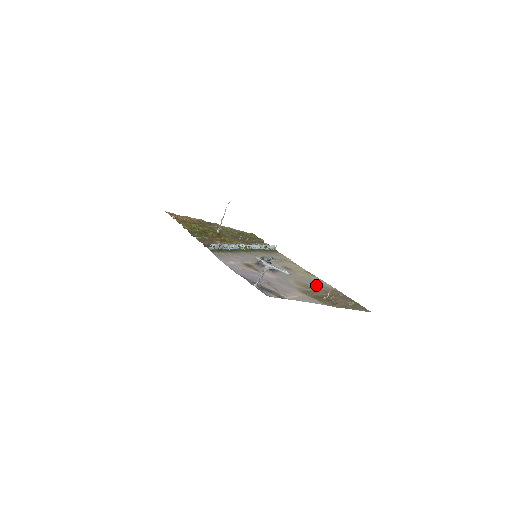
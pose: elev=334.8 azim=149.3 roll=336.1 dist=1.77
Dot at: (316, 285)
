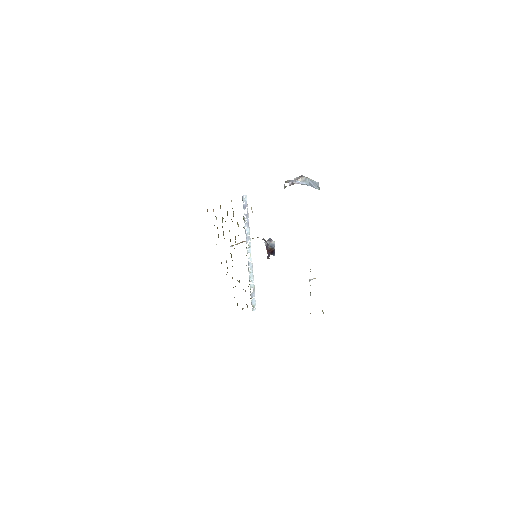
Dot at: occluded
